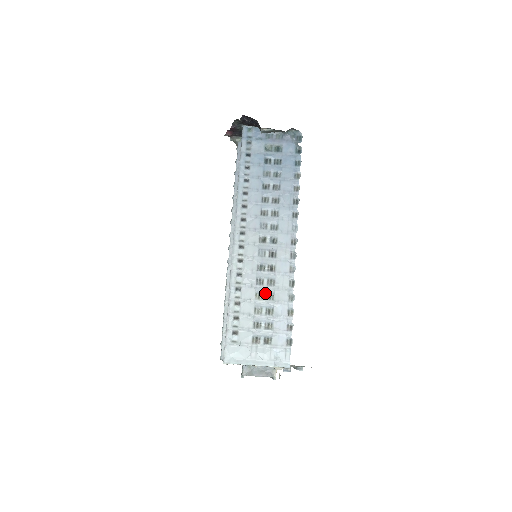
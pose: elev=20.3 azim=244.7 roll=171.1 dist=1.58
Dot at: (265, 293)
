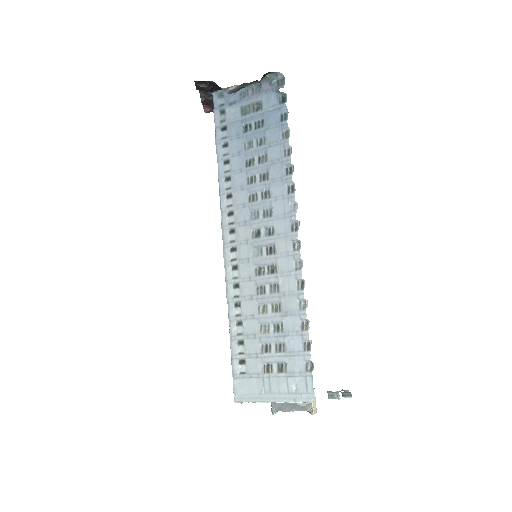
Dot at: (269, 304)
